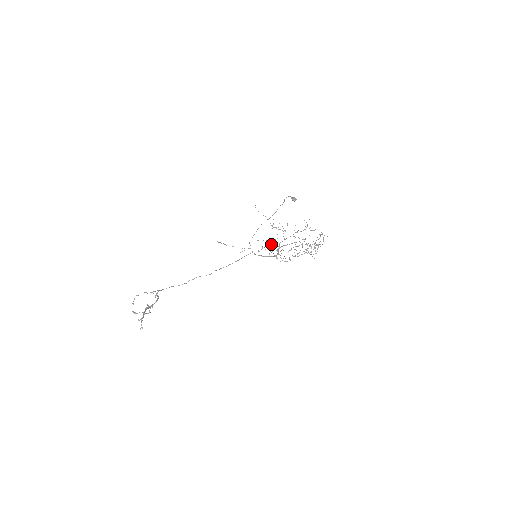
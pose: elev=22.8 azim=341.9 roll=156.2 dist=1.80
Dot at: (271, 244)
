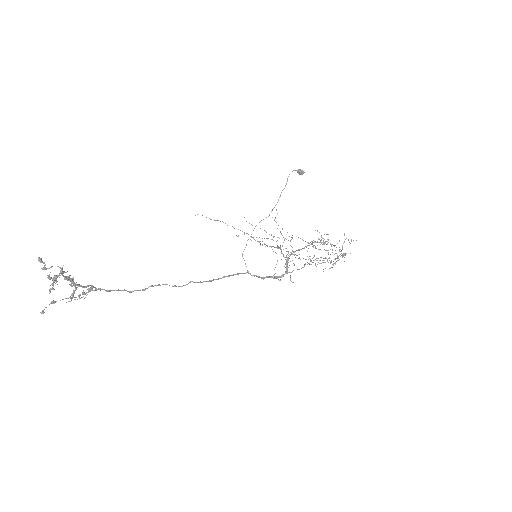
Dot at: (275, 247)
